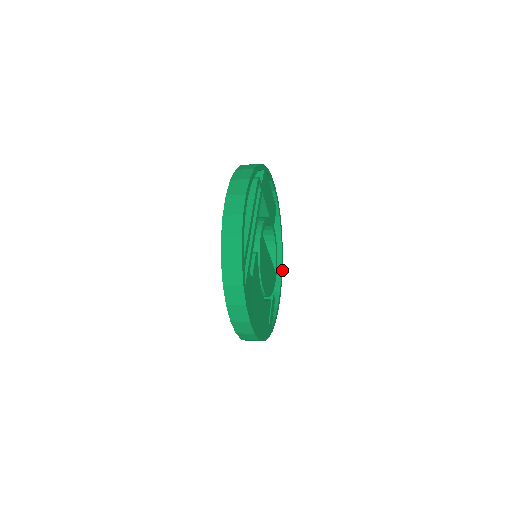
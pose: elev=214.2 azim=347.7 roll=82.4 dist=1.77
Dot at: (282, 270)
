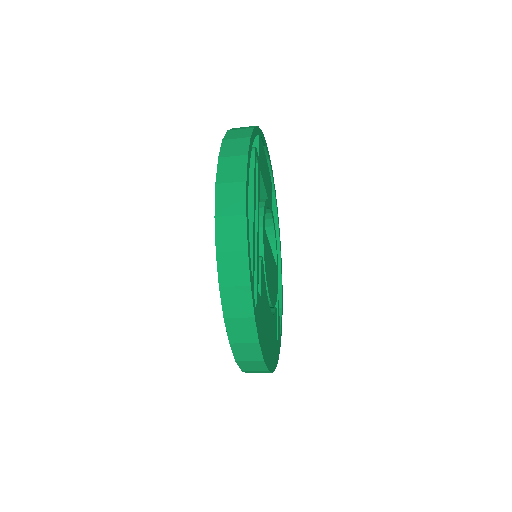
Dot at: (281, 259)
